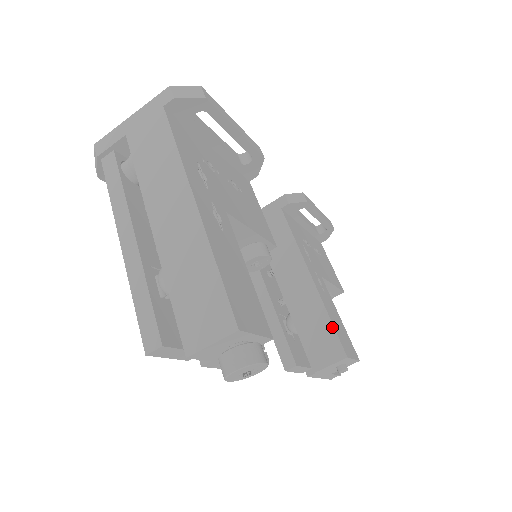
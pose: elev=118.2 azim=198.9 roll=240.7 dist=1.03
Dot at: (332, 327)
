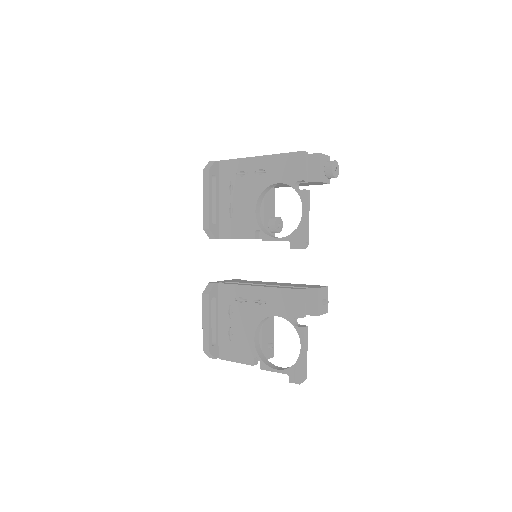
Dot at: occluded
